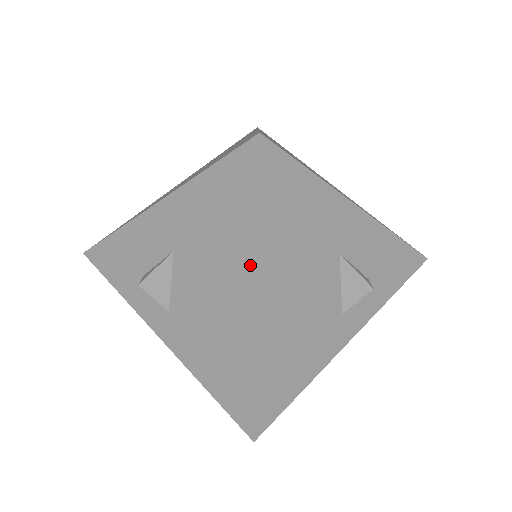
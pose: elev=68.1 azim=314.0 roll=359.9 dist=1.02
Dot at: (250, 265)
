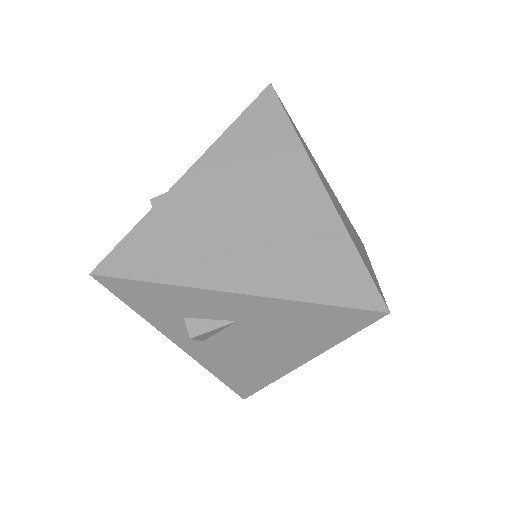
Dot at: (314, 352)
